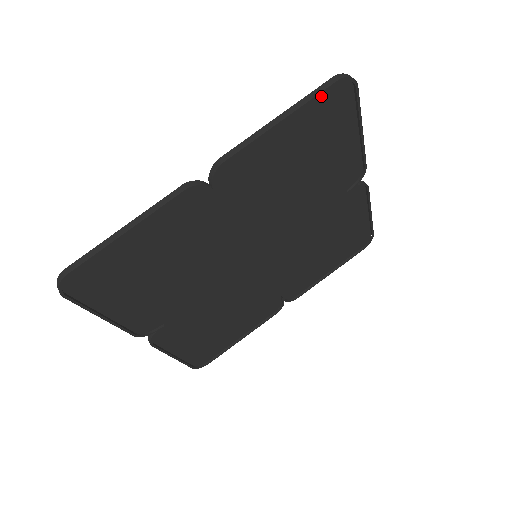
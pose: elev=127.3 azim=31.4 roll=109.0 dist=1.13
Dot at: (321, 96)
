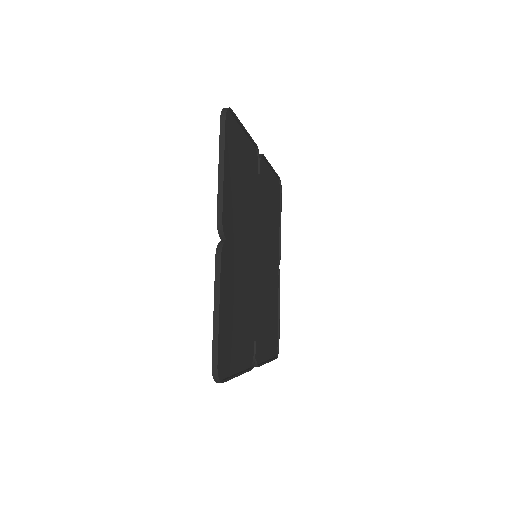
Dot at: (276, 179)
